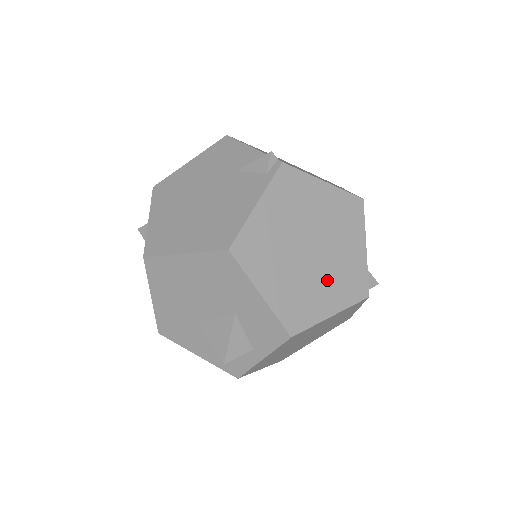
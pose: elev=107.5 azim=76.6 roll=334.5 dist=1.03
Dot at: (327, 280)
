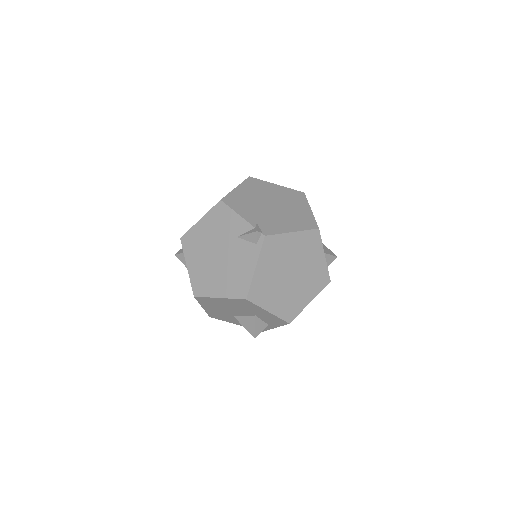
Dot at: (304, 286)
